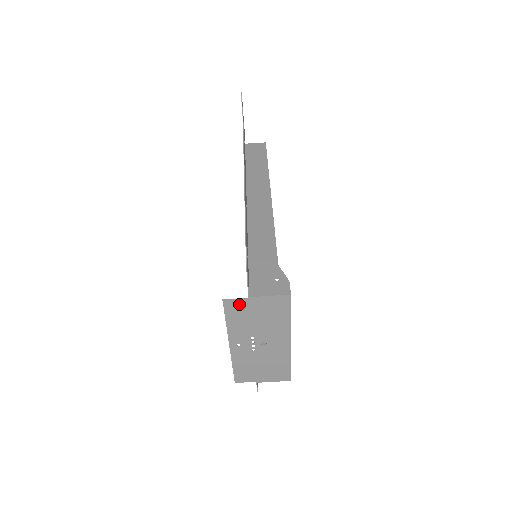
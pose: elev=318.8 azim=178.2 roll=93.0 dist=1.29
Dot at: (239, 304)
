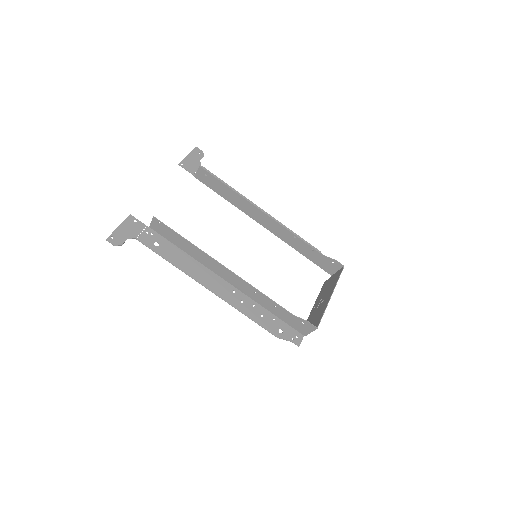
Dot at: occluded
